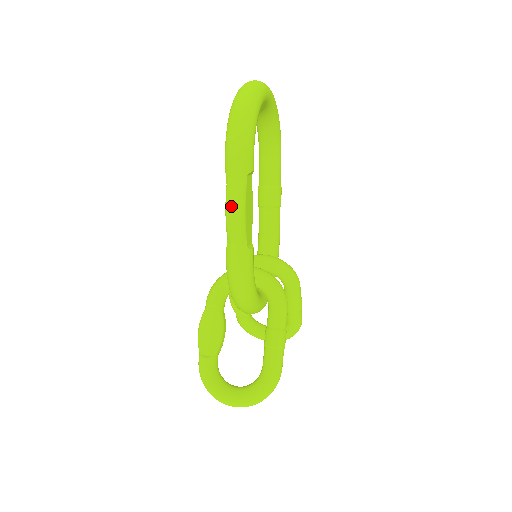
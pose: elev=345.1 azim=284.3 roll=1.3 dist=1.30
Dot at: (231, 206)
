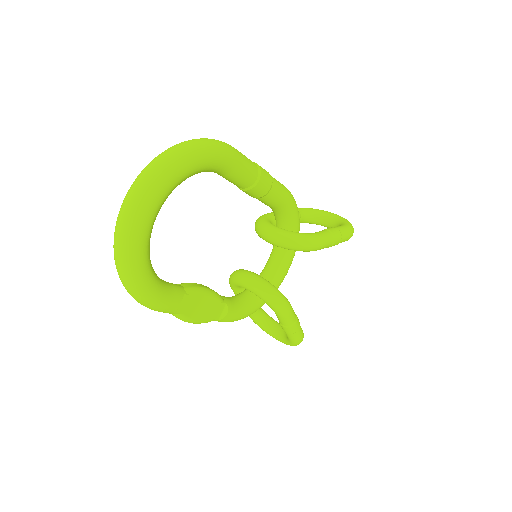
Dot at: occluded
